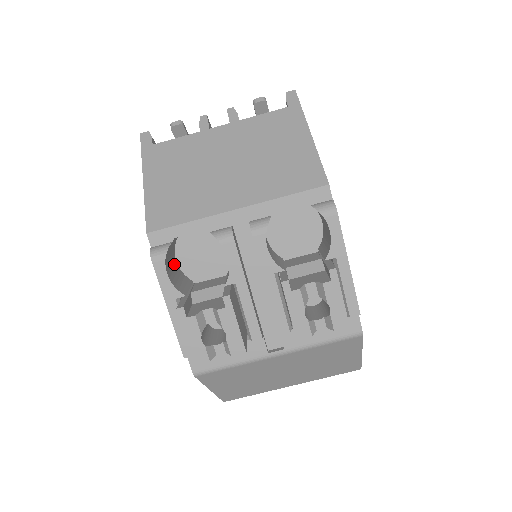
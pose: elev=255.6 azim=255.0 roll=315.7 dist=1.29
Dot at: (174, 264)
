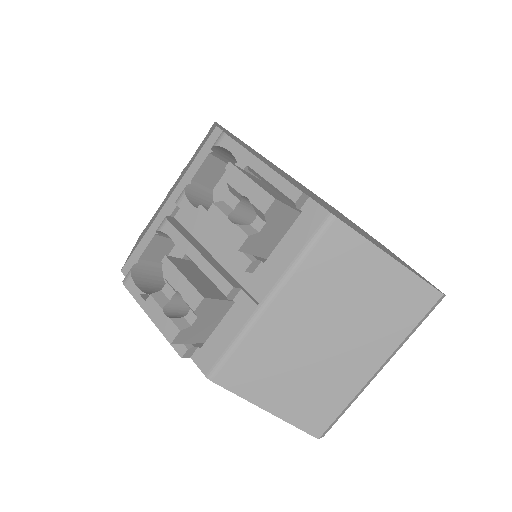
Dot at: occluded
